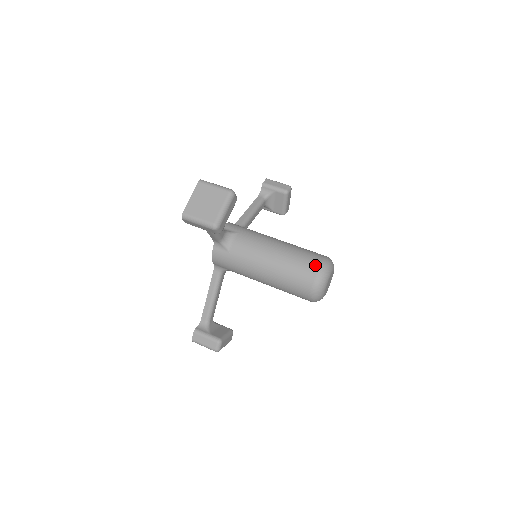
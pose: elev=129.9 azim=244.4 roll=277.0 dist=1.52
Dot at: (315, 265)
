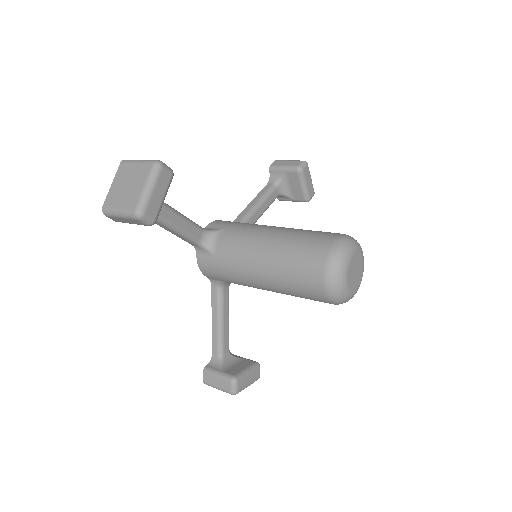
Dot at: (322, 248)
